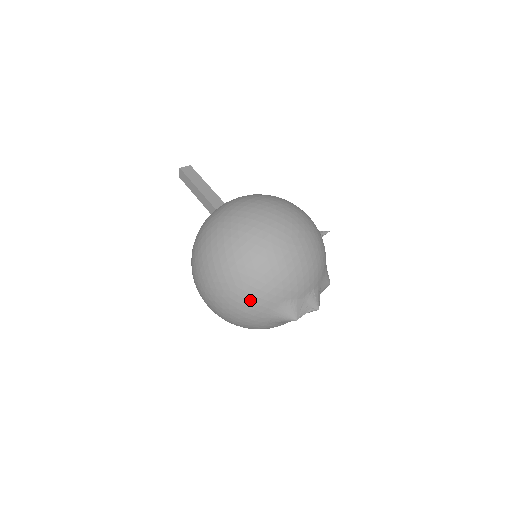
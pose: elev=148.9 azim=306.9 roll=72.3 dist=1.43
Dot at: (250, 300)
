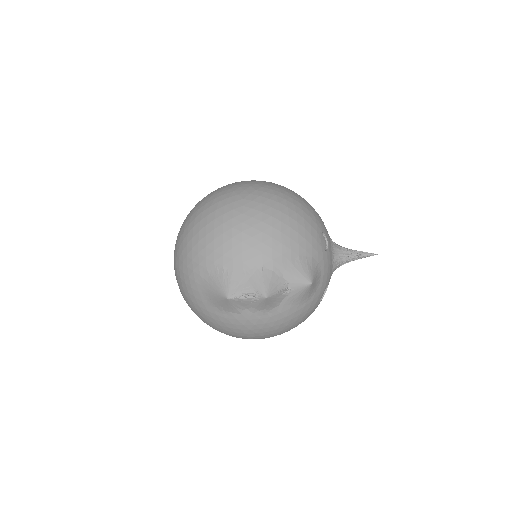
Dot at: (186, 263)
